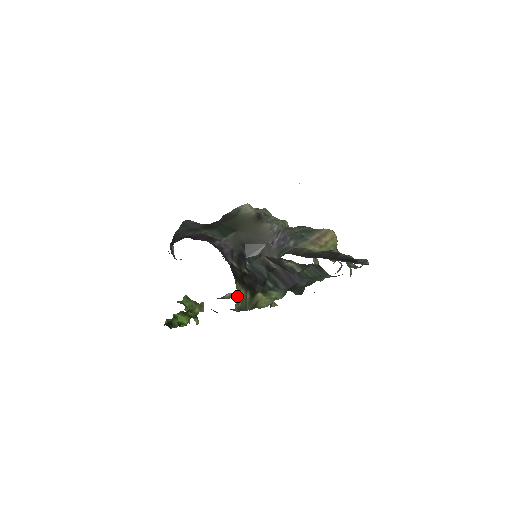
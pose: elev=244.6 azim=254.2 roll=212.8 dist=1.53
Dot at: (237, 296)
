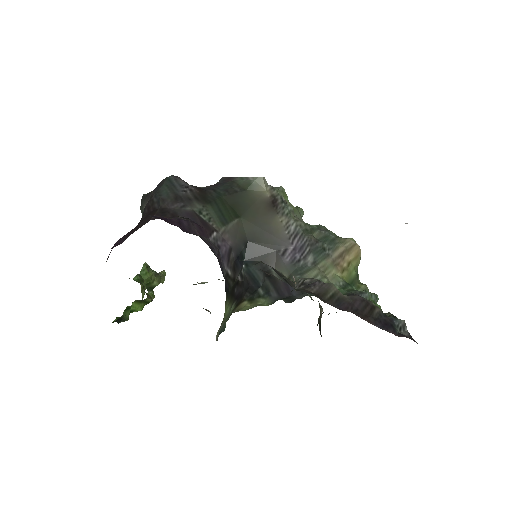
Dot at: occluded
